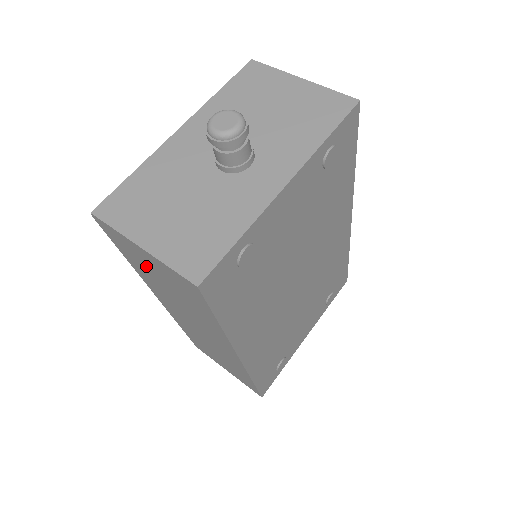
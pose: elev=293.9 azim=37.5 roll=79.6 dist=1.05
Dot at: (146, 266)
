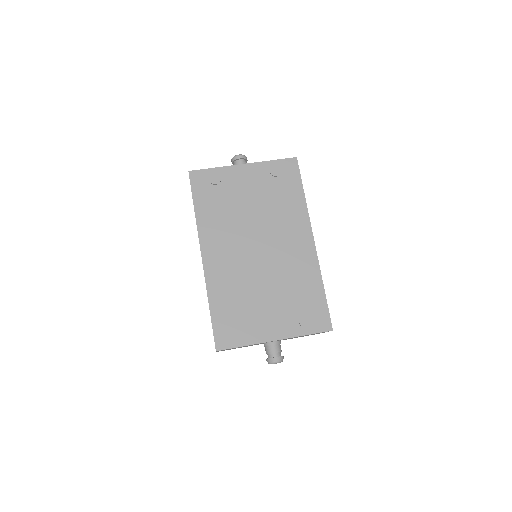
Dot at: occluded
